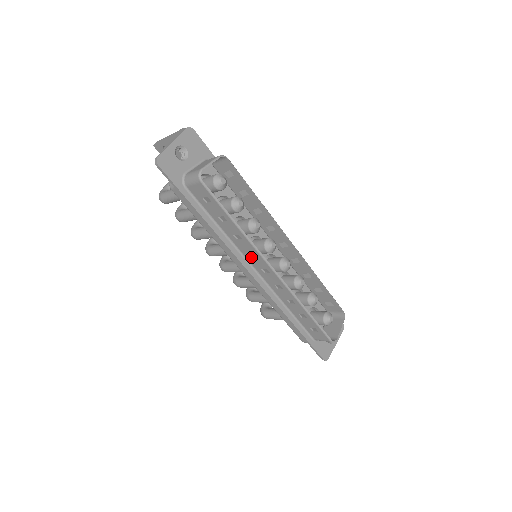
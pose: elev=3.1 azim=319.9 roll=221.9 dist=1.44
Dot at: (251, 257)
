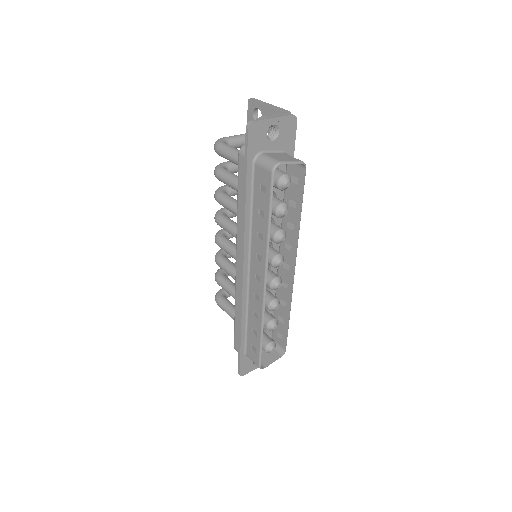
Dot at: (256, 258)
